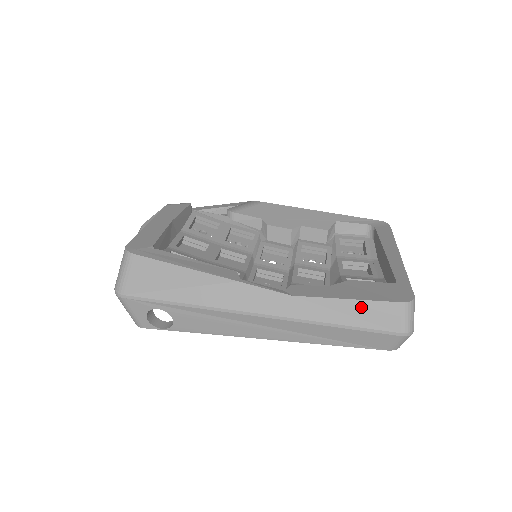
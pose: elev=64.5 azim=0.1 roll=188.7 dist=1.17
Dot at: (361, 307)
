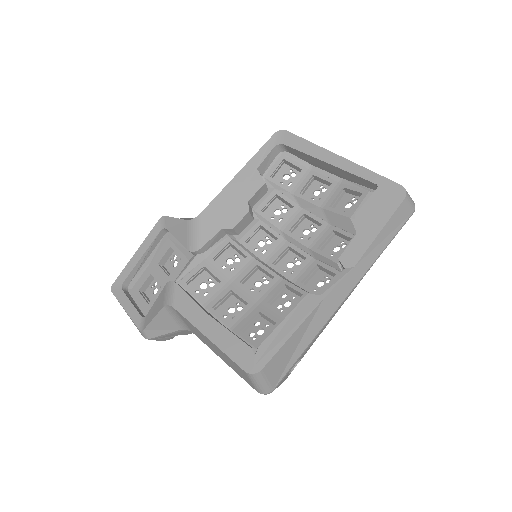
Dot at: (389, 226)
